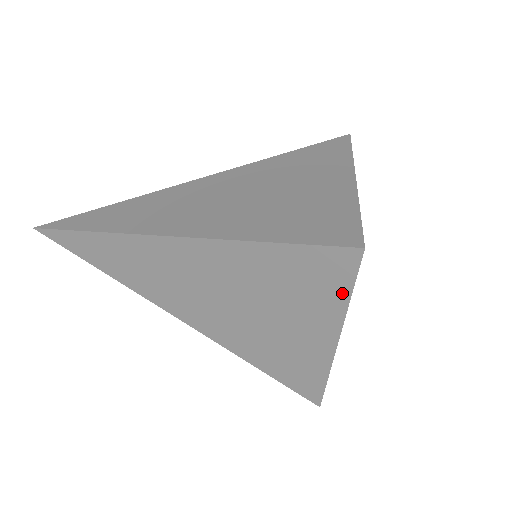
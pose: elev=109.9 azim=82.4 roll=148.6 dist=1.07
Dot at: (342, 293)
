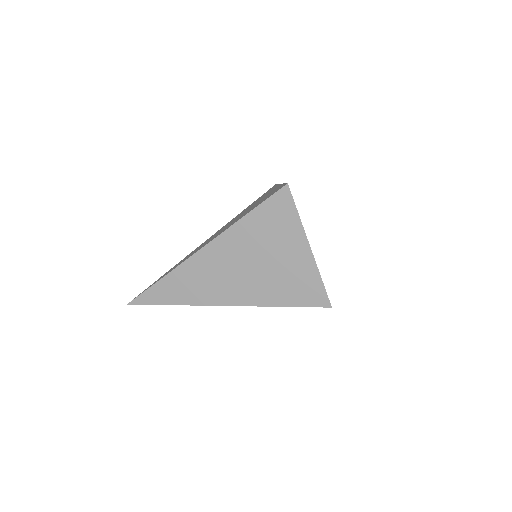
Dot at: occluded
